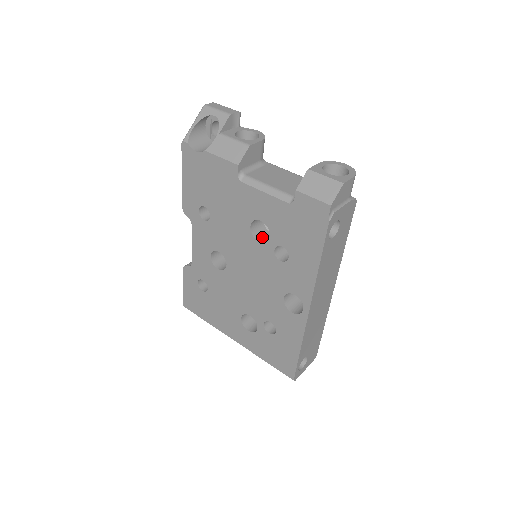
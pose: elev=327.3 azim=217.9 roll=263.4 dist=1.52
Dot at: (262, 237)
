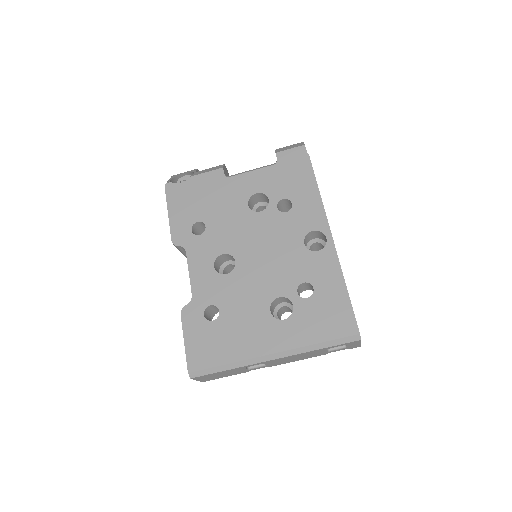
Dot at: occluded
